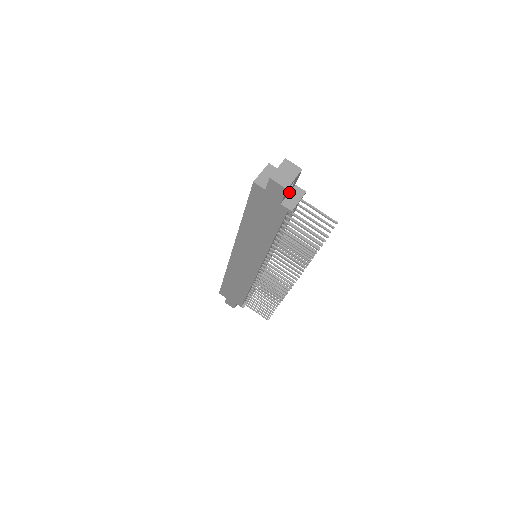
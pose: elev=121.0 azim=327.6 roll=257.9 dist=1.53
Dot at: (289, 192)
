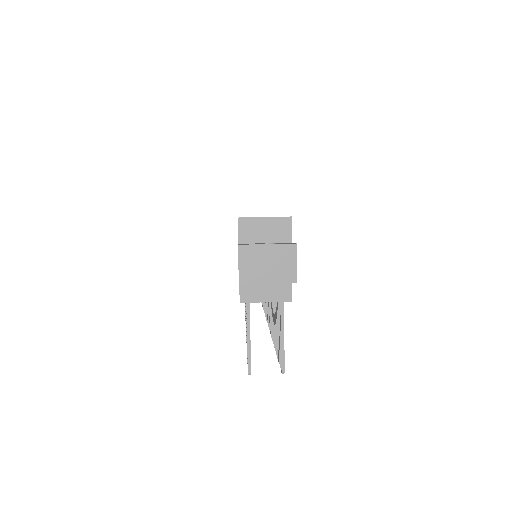
Dot at: occluded
